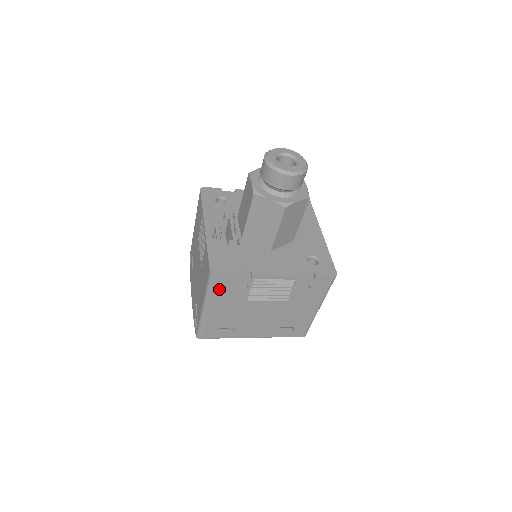
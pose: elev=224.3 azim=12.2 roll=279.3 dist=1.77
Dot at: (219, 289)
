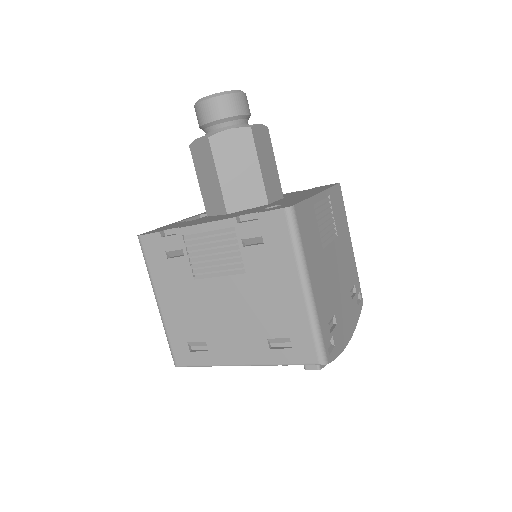
Dot at: (155, 262)
